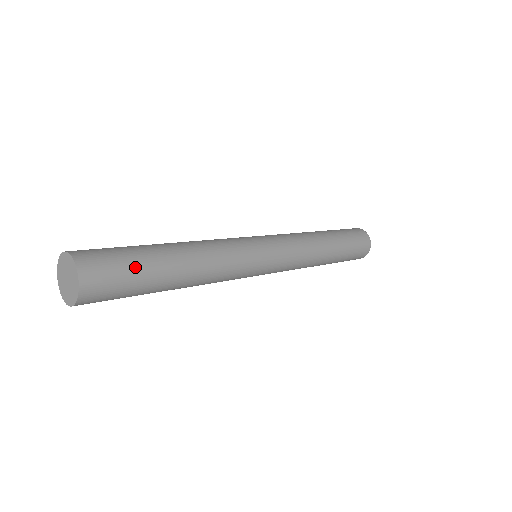
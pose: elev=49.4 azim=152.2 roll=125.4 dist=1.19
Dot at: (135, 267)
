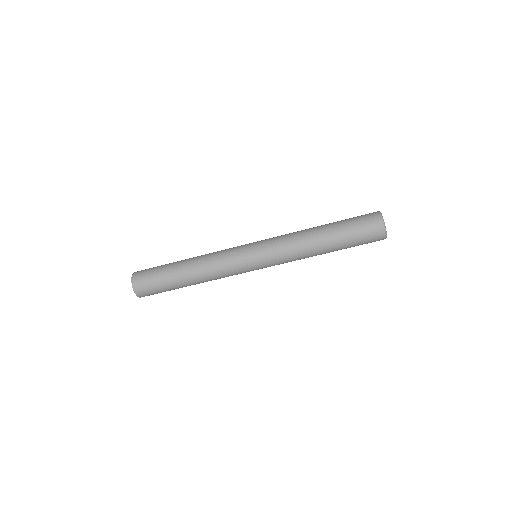
Dot at: (160, 267)
